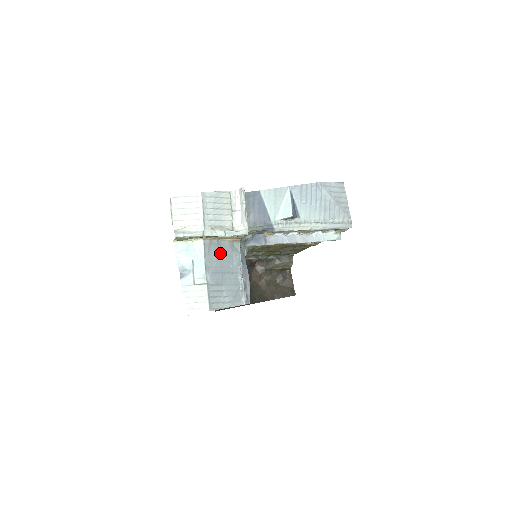
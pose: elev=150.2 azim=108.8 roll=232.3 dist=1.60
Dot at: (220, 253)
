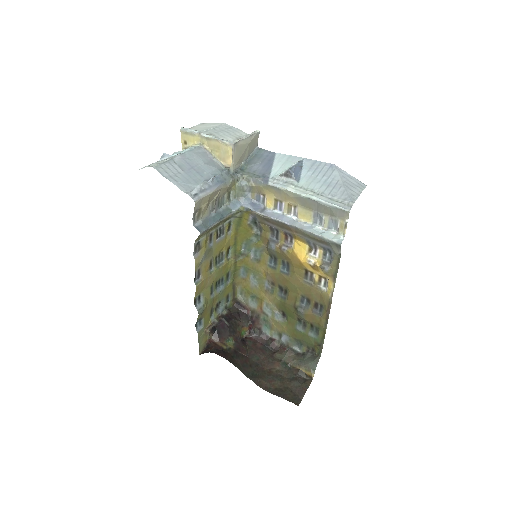
Dot at: (205, 161)
